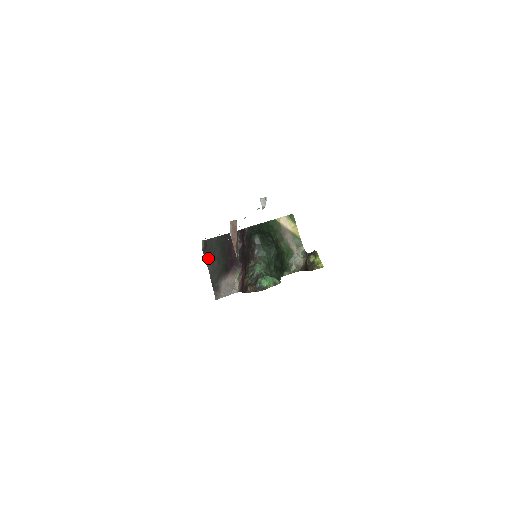
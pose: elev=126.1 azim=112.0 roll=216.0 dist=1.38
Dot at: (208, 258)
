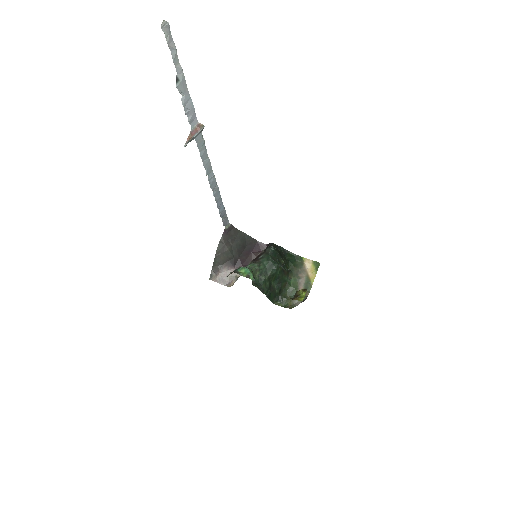
Dot at: (224, 239)
